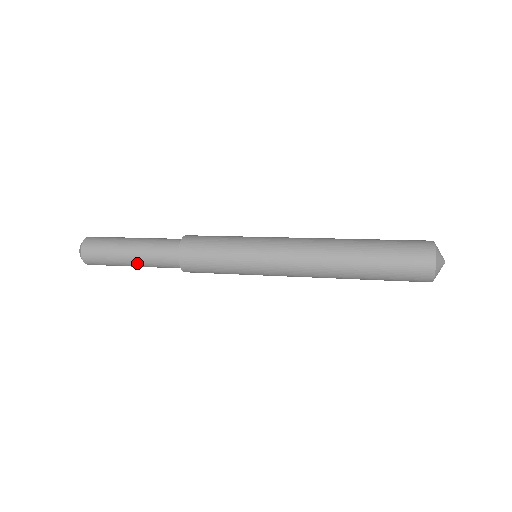
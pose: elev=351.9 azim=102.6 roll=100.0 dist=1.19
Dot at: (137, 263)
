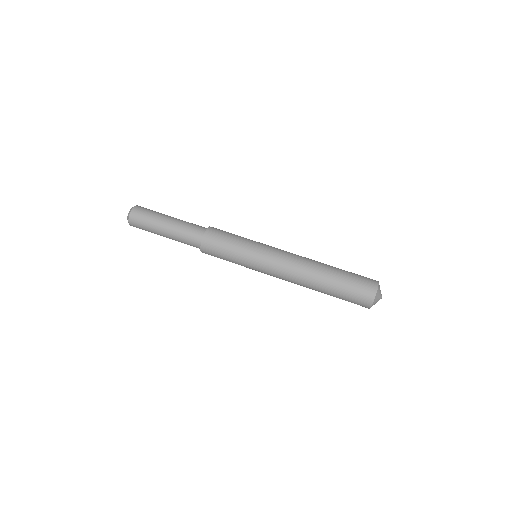
Dot at: (169, 238)
